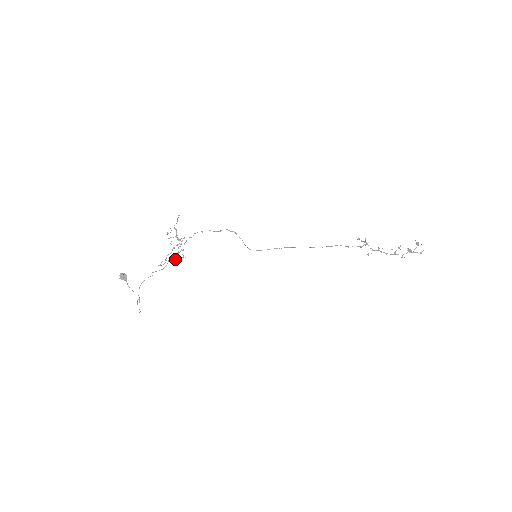
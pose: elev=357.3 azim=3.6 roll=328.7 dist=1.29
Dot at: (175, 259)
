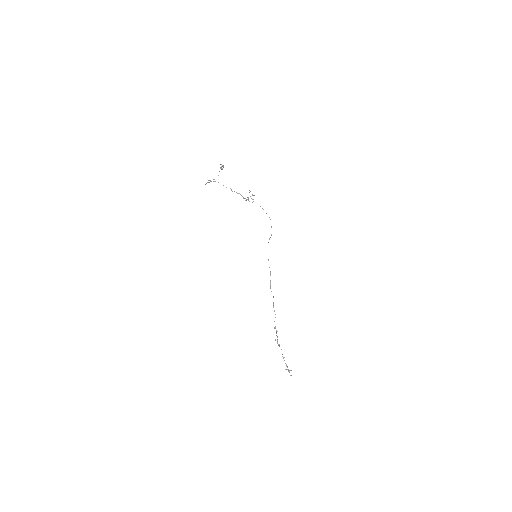
Dot at: (244, 198)
